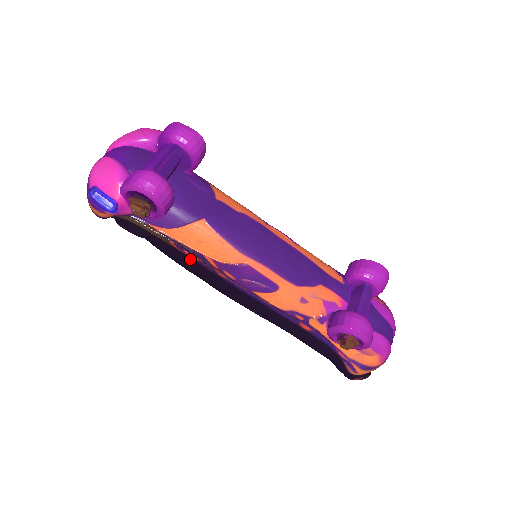
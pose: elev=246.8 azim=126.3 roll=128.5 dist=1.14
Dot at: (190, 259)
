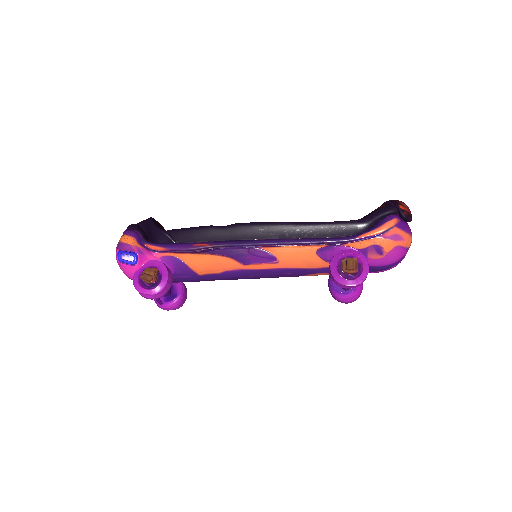
Dot at: occluded
